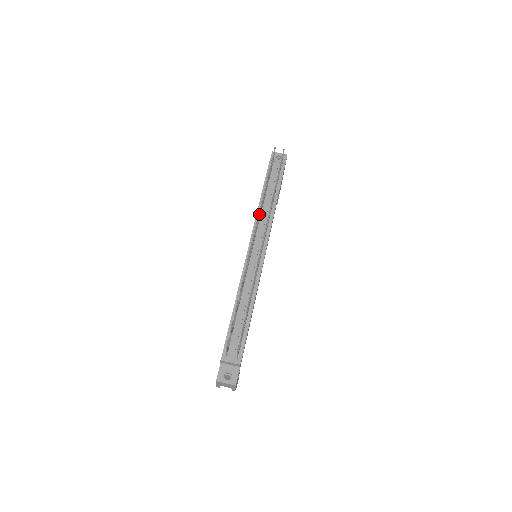
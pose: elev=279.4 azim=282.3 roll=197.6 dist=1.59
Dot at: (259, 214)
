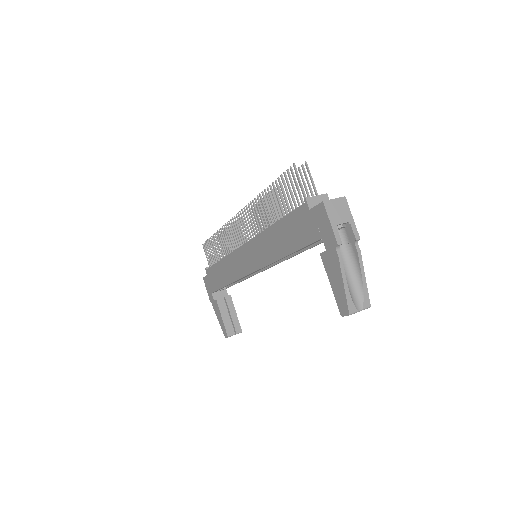
Dot at: (228, 226)
